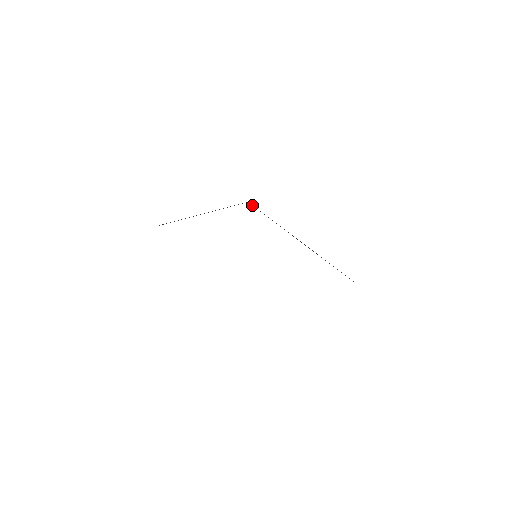
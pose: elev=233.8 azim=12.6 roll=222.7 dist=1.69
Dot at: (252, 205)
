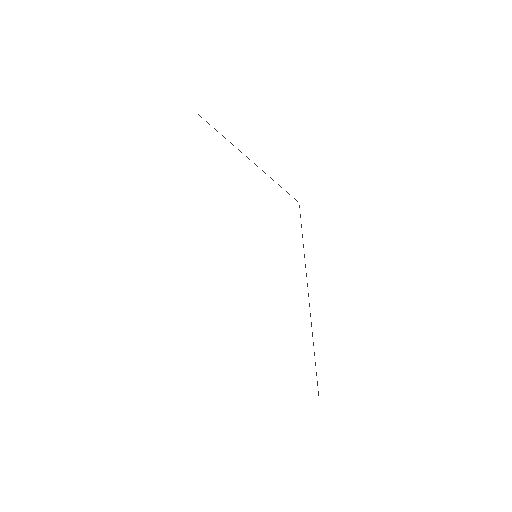
Dot at: occluded
